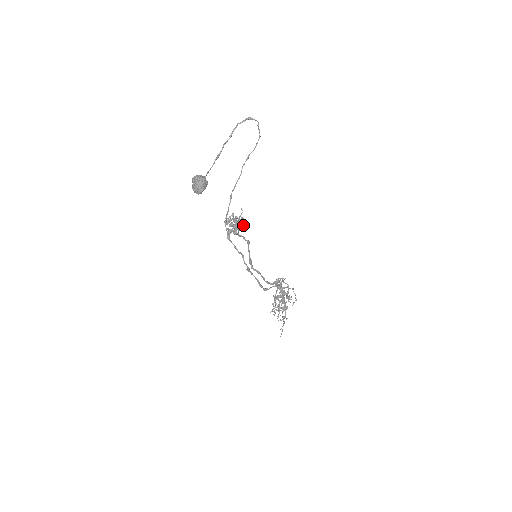
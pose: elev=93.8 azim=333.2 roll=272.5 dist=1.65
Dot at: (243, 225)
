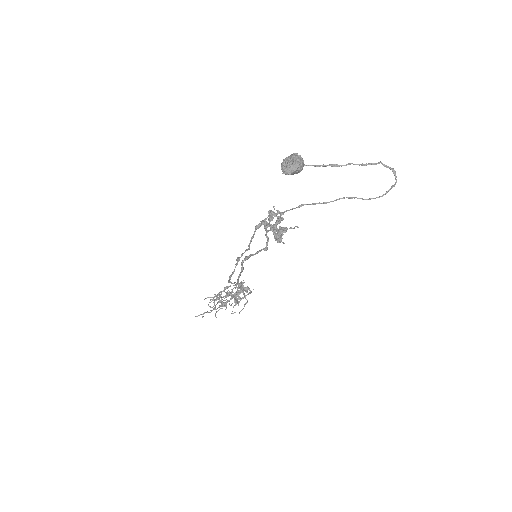
Dot at: (281, 241)
